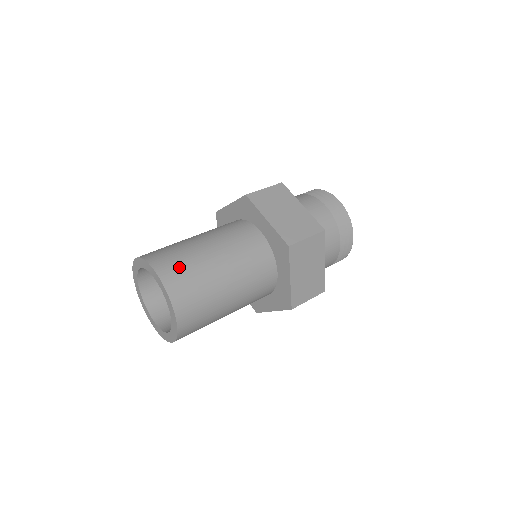
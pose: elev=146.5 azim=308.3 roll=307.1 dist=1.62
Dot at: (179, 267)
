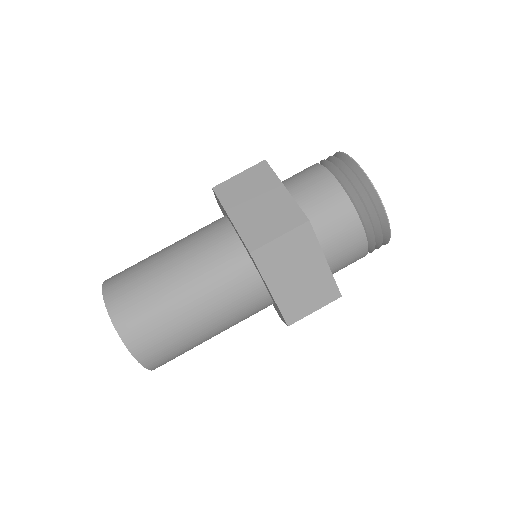
Dot at: (129, 292)
